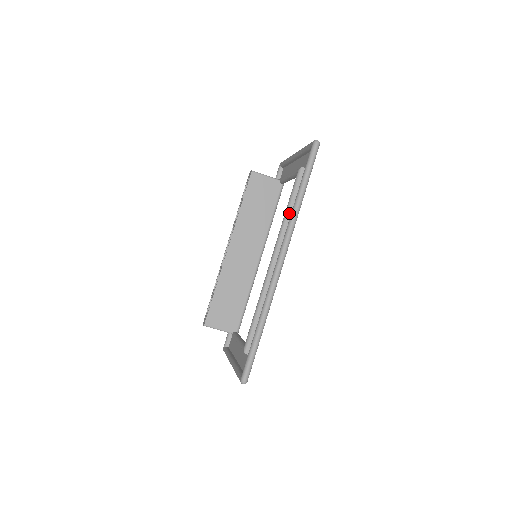
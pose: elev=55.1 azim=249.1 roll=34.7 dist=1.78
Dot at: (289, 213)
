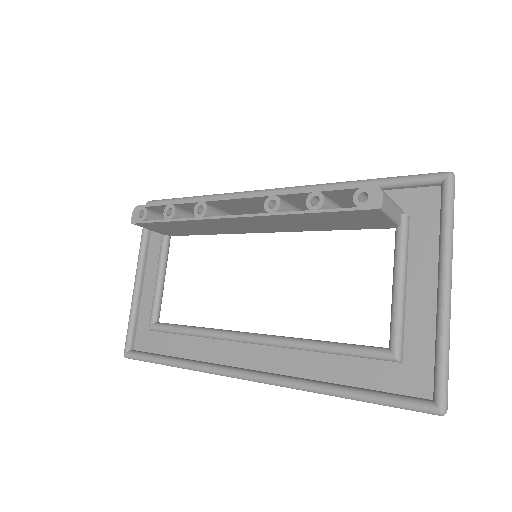
Dot at: (321, 352)
